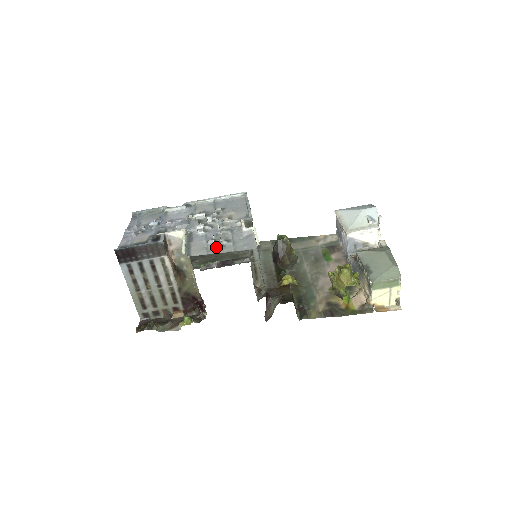
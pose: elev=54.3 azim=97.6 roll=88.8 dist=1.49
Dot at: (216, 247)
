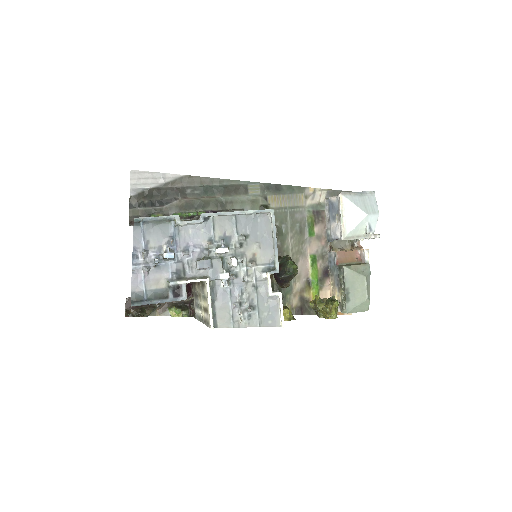
Dot at: (242, 316)
